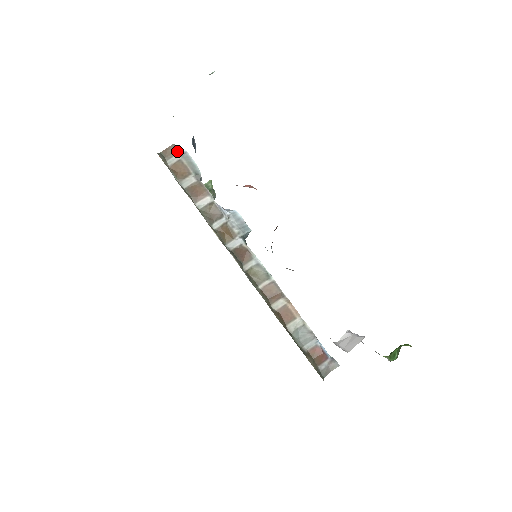
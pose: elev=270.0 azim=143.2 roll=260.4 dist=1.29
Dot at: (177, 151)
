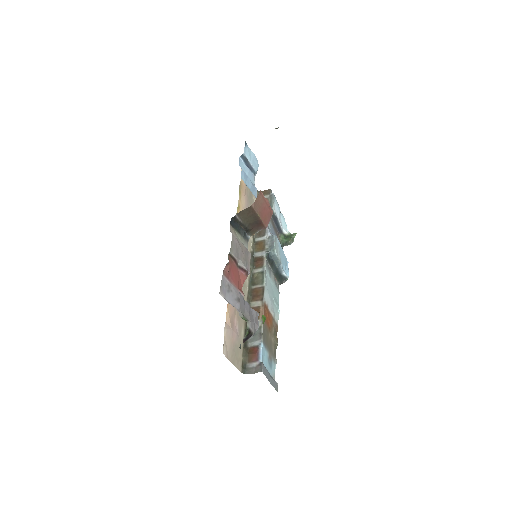
Dot at: (269, 193)
